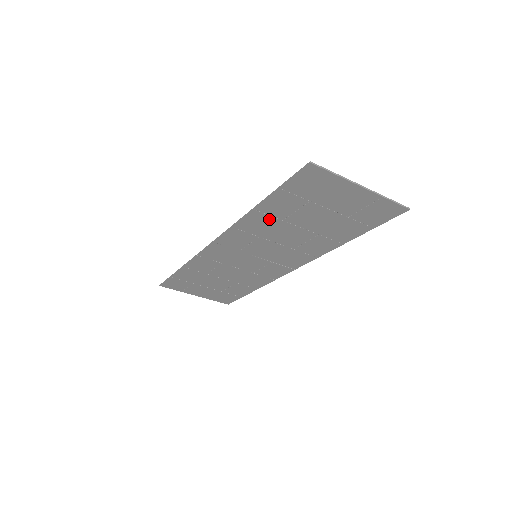
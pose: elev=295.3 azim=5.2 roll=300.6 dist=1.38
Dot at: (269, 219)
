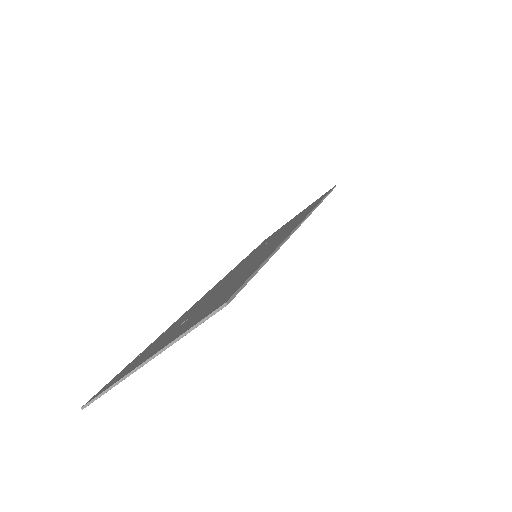
Dot at: occluded
